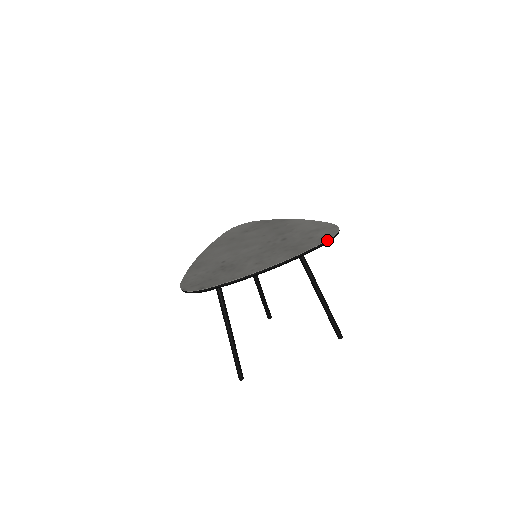
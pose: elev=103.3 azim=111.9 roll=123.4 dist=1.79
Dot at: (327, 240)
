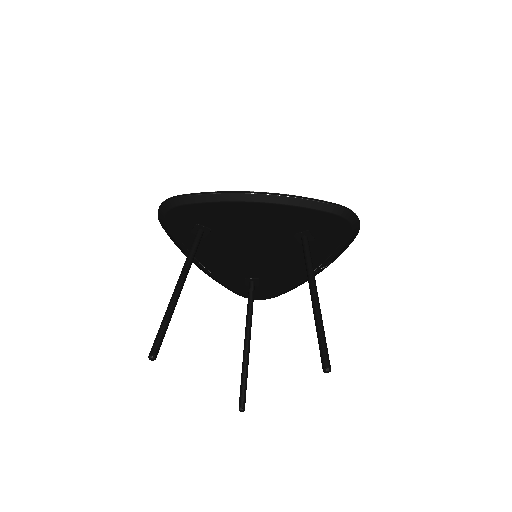
Dot at: (339, 204)
